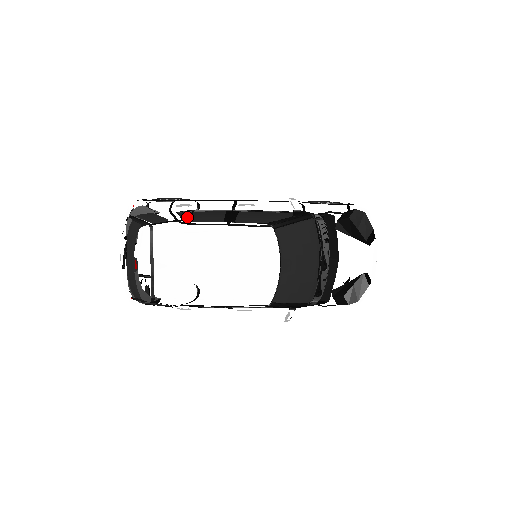
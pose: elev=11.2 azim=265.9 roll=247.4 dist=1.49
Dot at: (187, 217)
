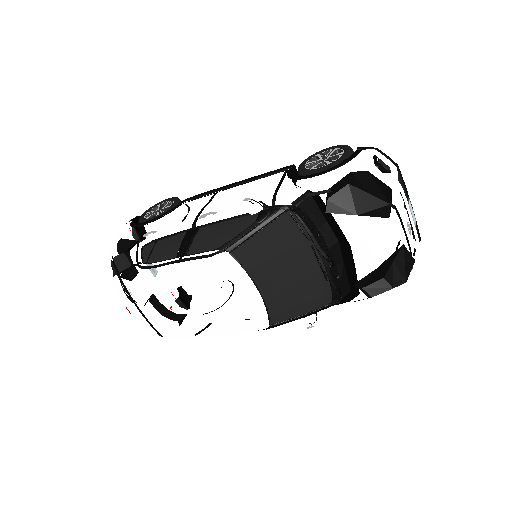
Dot at: (147, 255)
